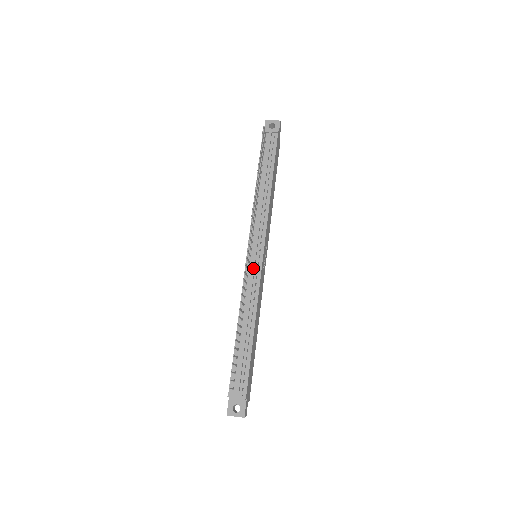
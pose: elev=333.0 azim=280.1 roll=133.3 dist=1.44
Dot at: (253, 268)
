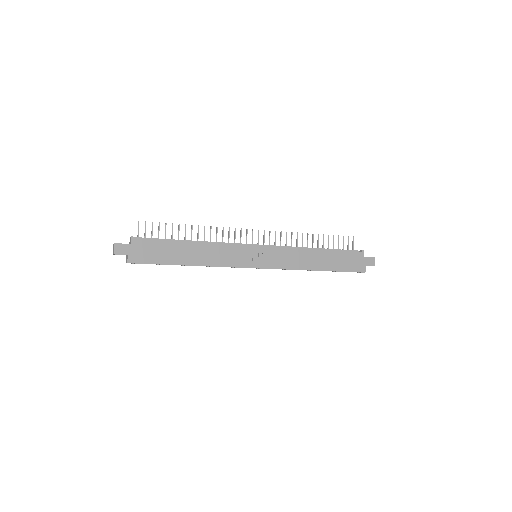
Dot at: (243, 244)
